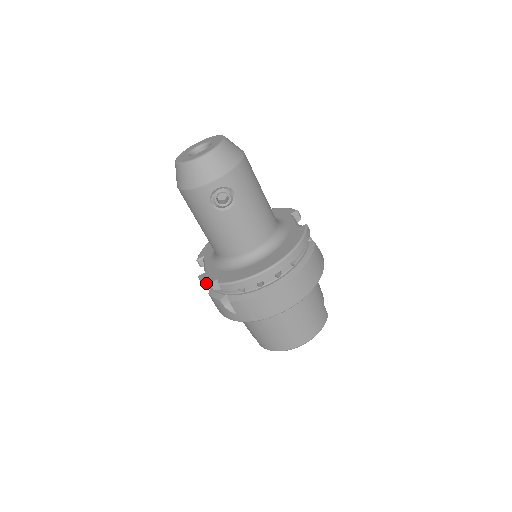
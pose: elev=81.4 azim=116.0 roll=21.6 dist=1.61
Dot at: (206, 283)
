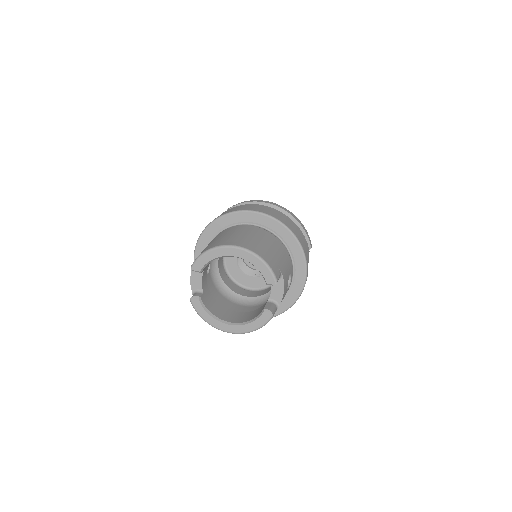
Dot at: occluded
